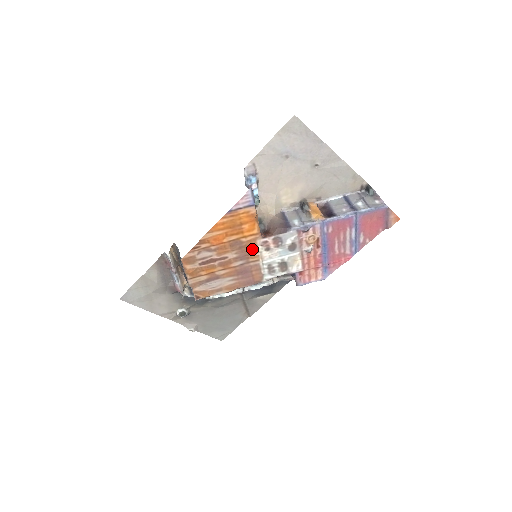
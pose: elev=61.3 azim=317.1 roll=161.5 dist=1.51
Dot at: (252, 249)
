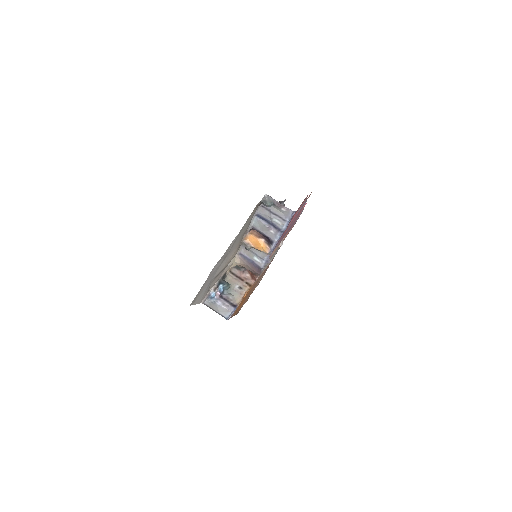
Dot at: occluded
